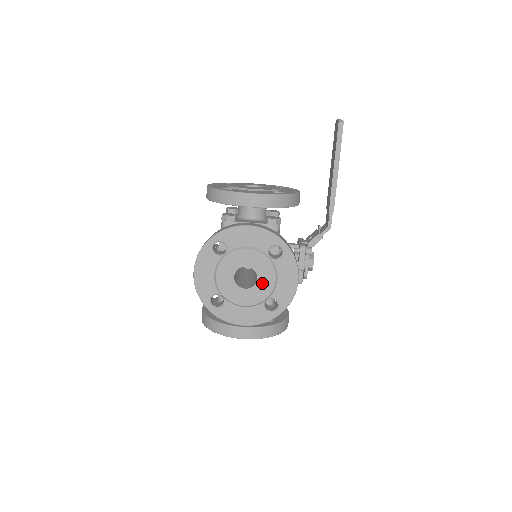
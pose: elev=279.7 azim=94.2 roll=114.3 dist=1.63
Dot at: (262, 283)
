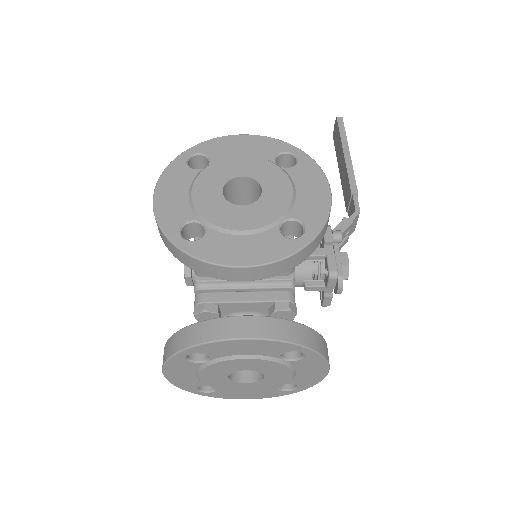
Dot at: (271, 196)
